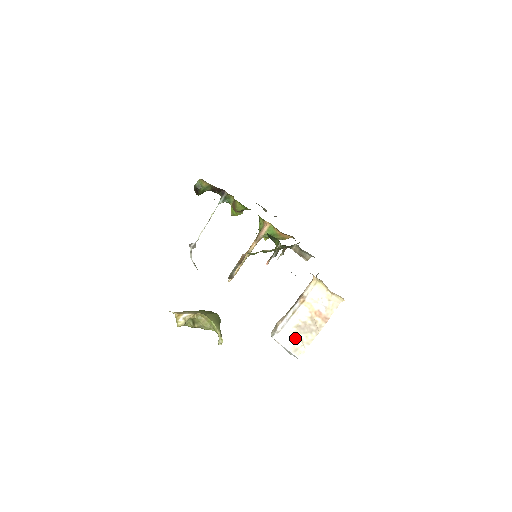
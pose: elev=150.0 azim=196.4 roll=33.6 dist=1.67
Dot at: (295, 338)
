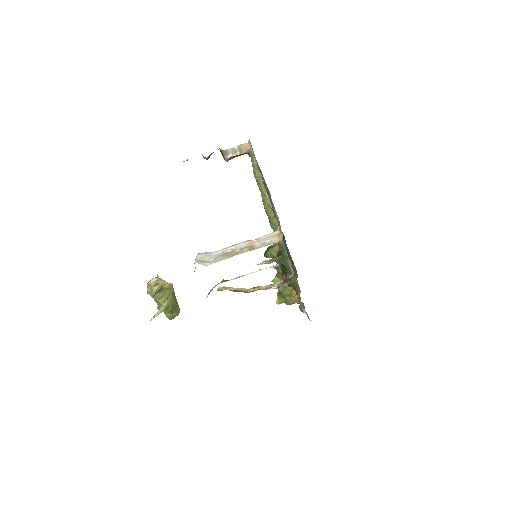
Dot at: (212, 258)
